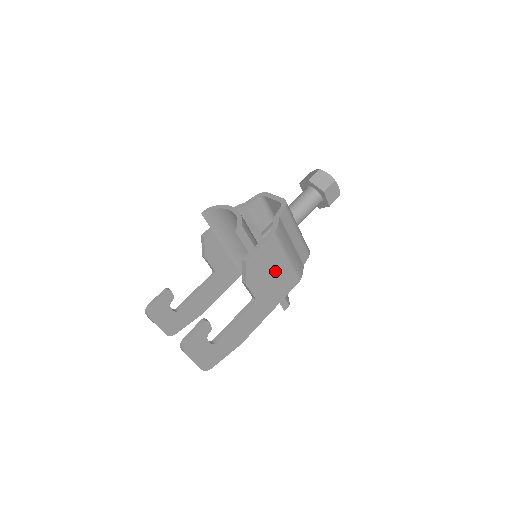
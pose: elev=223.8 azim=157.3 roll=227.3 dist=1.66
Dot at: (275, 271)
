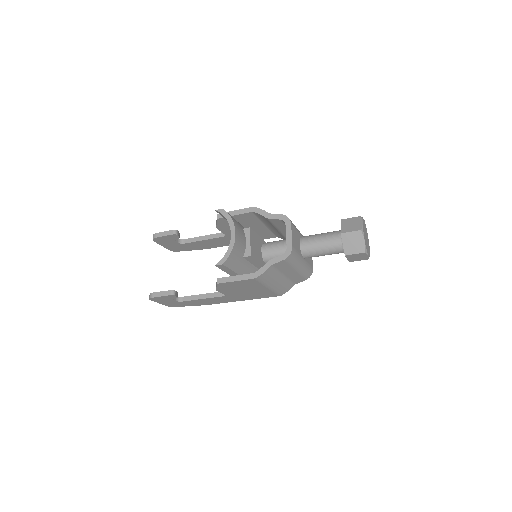
Dot at: (251, 290)
